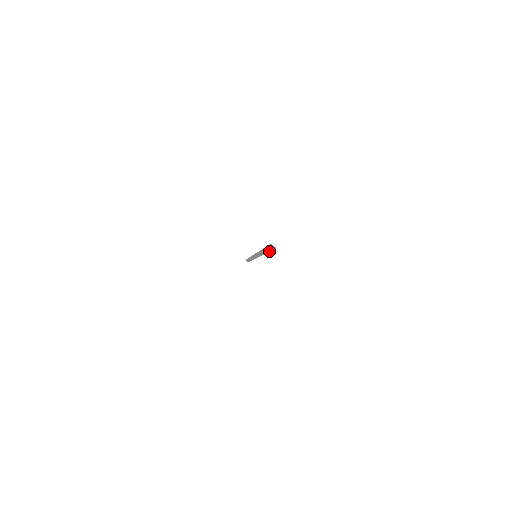
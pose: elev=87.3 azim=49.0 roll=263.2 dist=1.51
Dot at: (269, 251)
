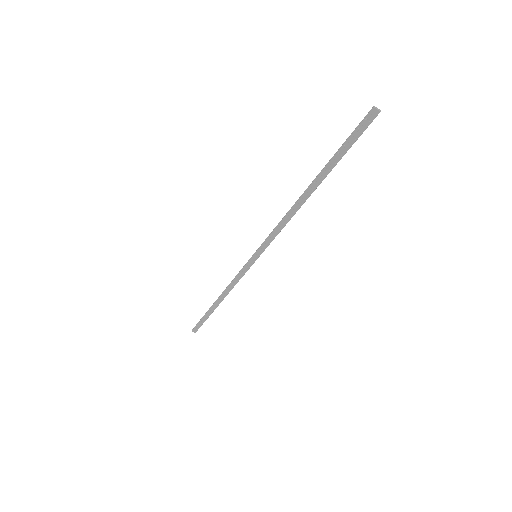
Dot at: (347, 149)
